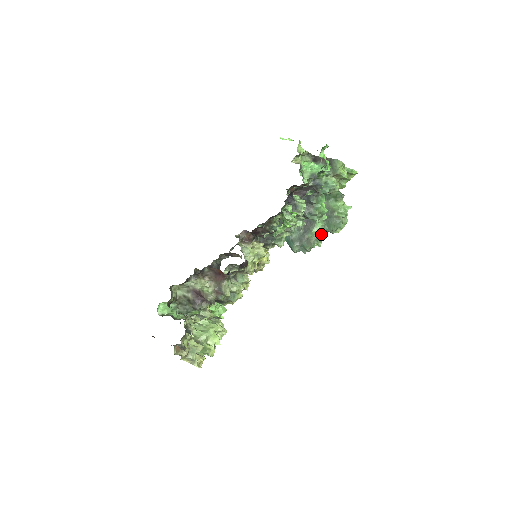
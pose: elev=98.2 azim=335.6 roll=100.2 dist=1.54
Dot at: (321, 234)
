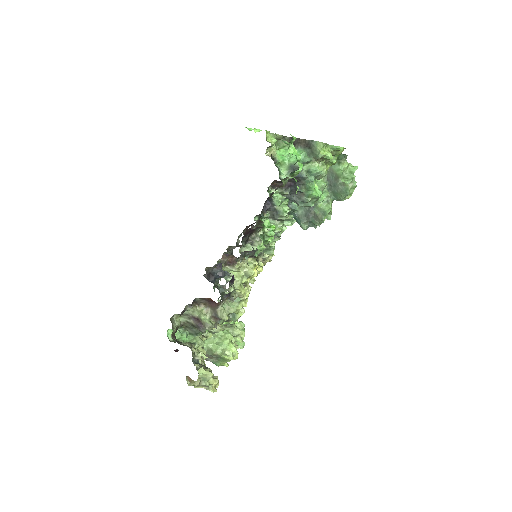
Dot at: (328, 207)
